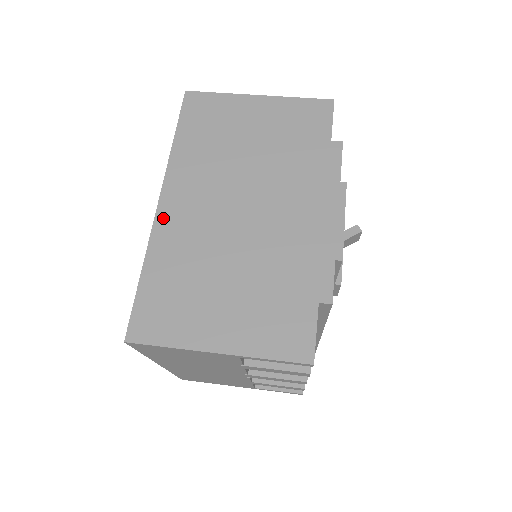
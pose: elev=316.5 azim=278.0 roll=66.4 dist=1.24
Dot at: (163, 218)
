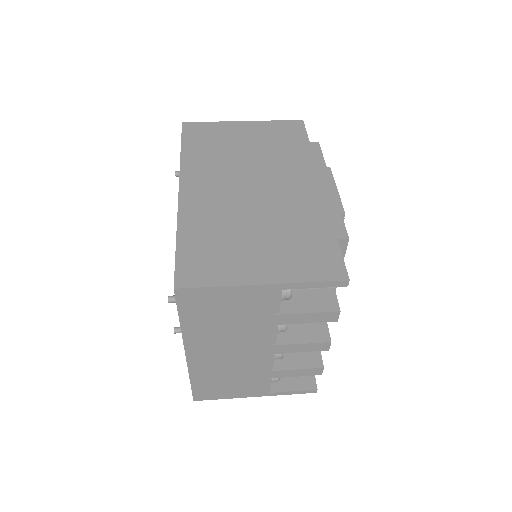
Dot at: (186, 200)
